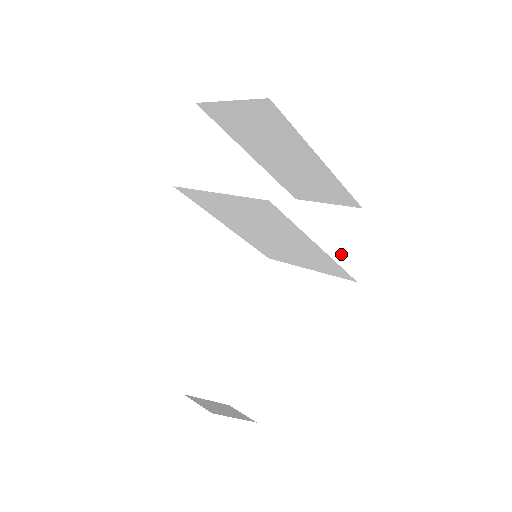
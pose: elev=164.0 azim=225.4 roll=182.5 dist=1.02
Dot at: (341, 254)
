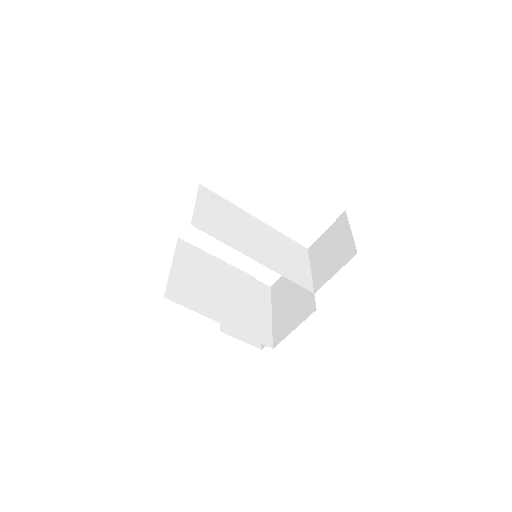
Dot at: (326, 280)
